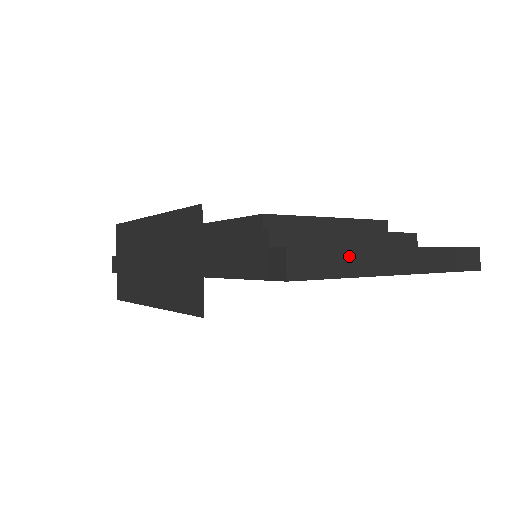
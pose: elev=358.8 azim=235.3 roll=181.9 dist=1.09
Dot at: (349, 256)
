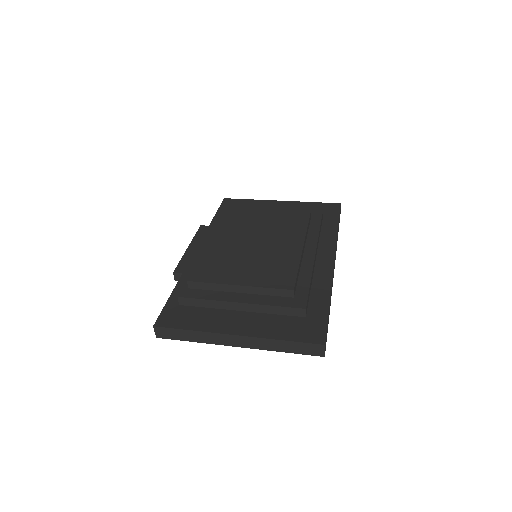
Dot at: (194, 334)
